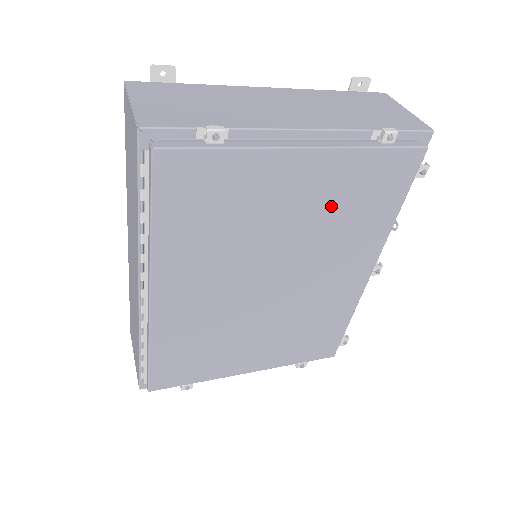
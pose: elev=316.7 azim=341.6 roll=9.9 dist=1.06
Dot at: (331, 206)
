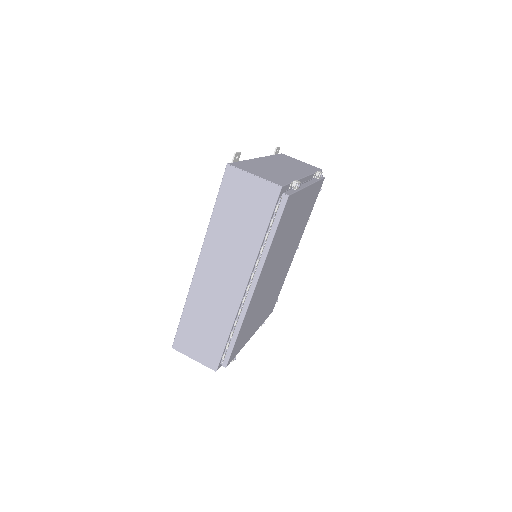
Dot at: (303, 213)
